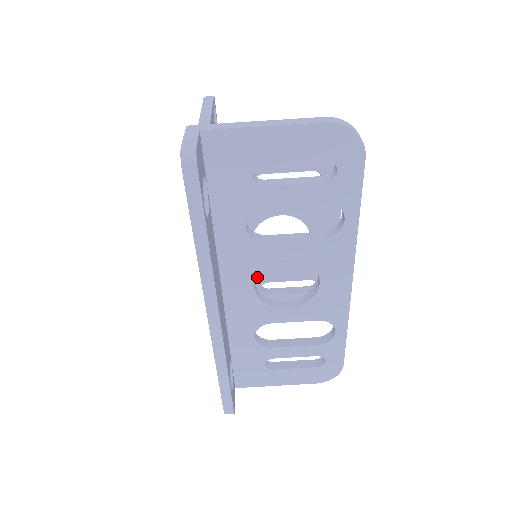
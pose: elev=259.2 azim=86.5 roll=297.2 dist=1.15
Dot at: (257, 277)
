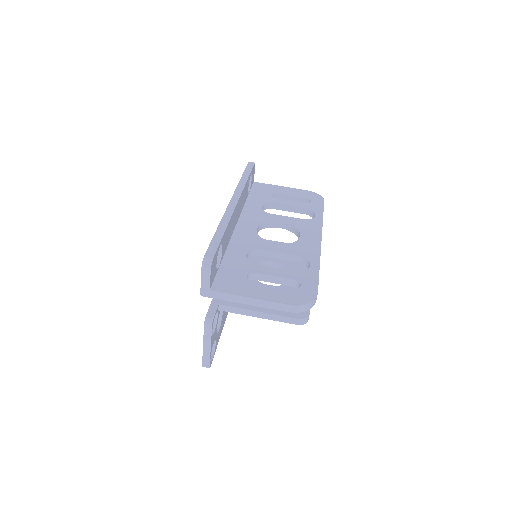
Dot at: occluded
